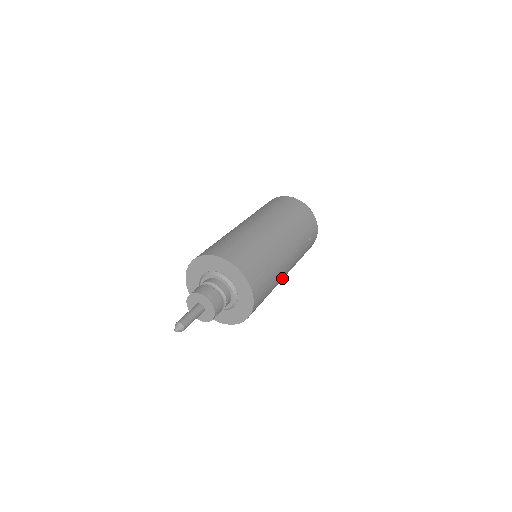
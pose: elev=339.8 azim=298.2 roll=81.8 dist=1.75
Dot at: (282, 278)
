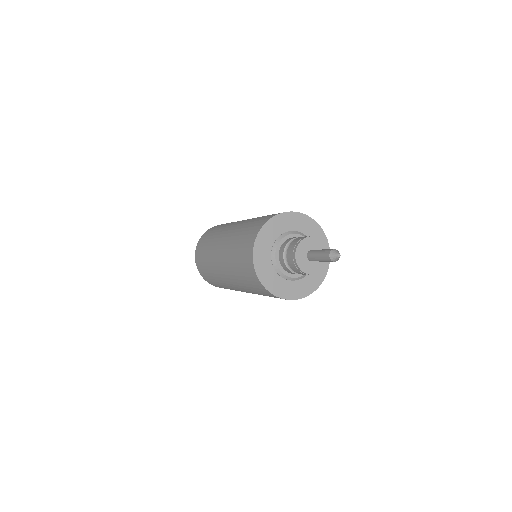
Dot at: occluded
